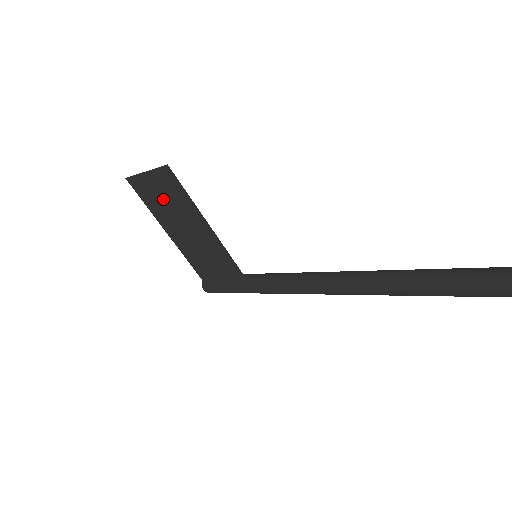
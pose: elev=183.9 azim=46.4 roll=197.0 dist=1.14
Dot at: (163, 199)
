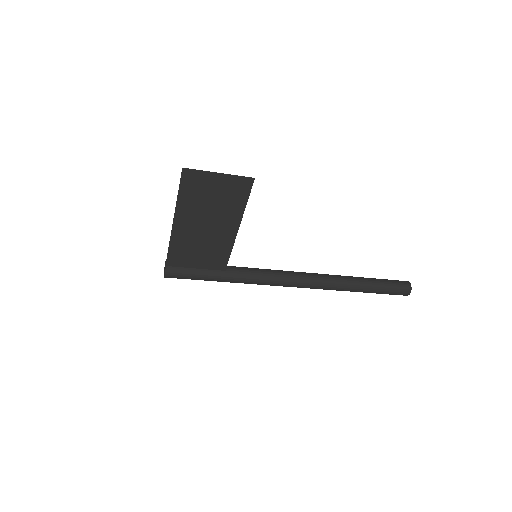
Dot at: (211, 197)
